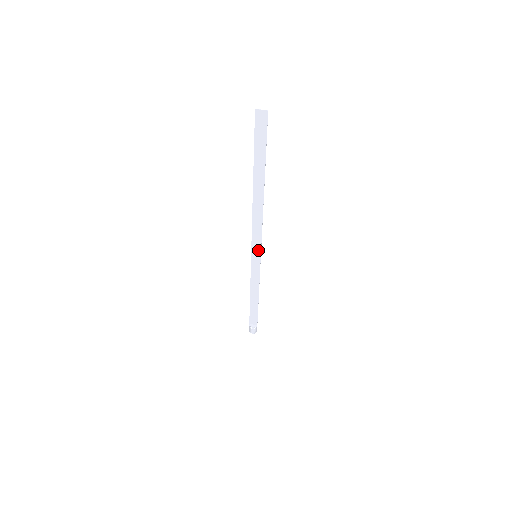
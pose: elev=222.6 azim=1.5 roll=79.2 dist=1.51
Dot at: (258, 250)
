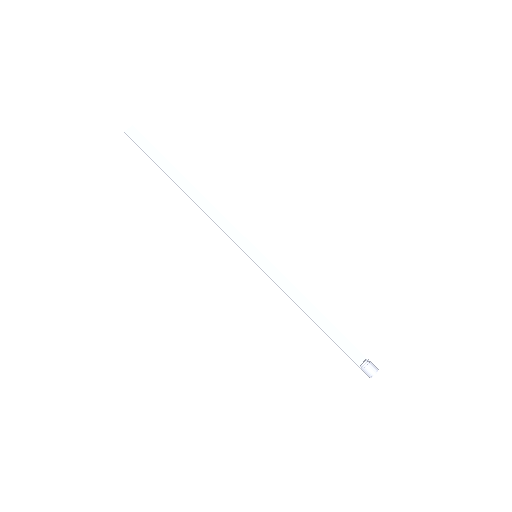
Dot at: (250, 247)
